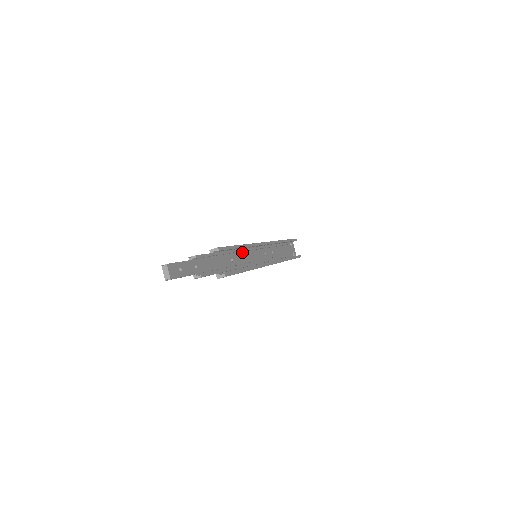
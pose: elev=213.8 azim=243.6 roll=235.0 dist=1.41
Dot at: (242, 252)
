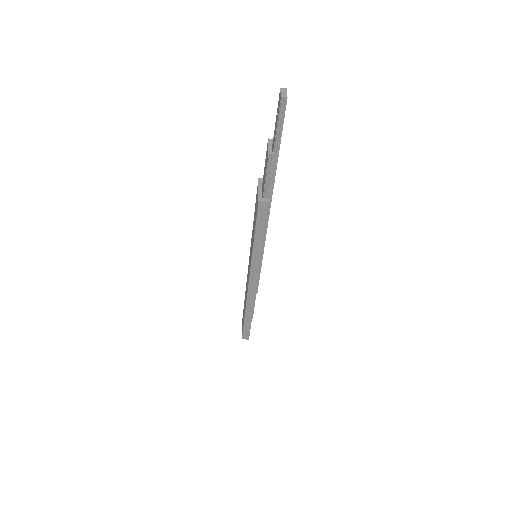
Dot at: occluded
